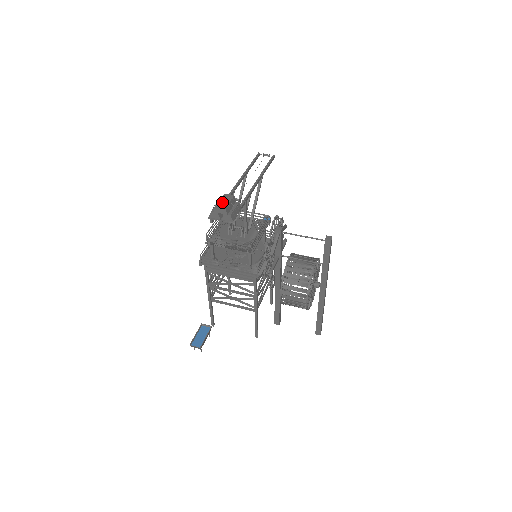
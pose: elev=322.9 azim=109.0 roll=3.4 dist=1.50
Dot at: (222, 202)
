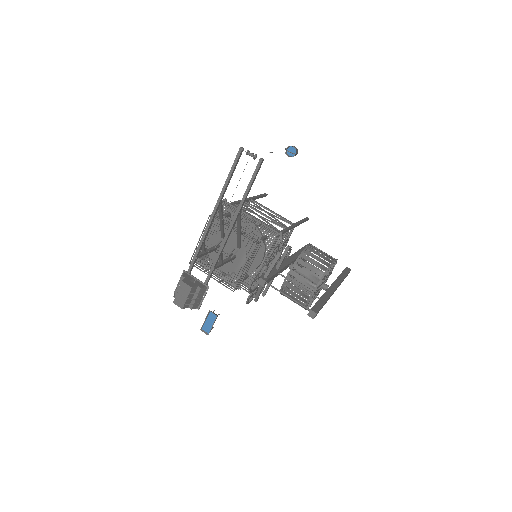
Dot at: (179, 298)
